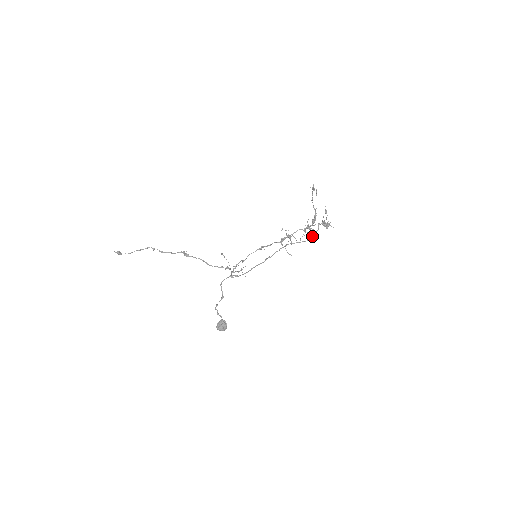
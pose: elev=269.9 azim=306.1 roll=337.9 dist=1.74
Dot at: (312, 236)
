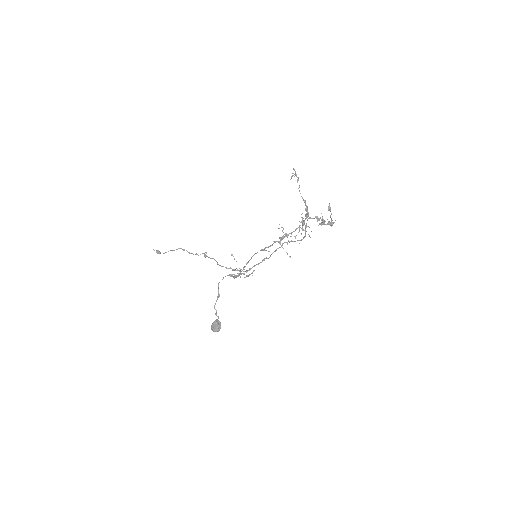
Dot at: (305, 233)
